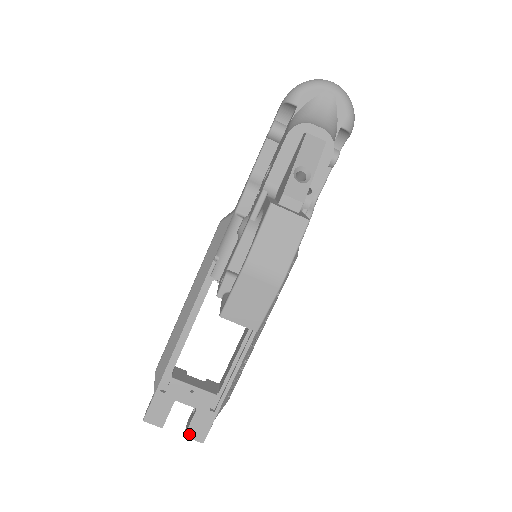
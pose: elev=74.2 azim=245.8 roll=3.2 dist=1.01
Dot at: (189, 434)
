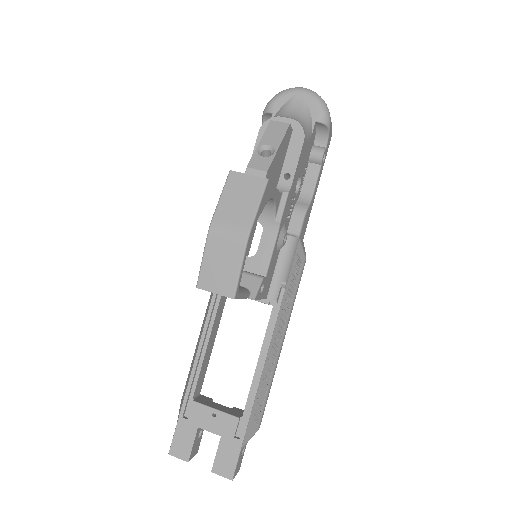
Dot at: (216, 469)
